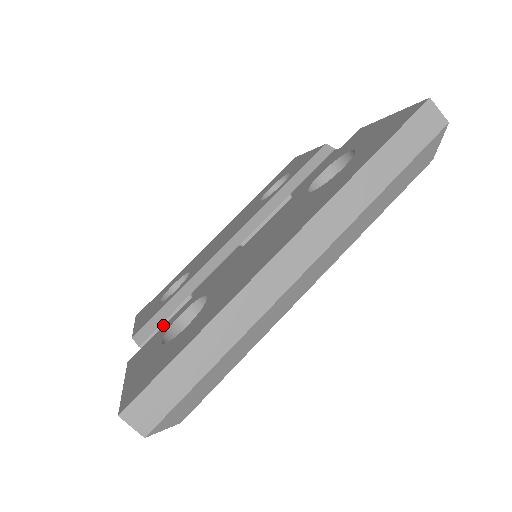
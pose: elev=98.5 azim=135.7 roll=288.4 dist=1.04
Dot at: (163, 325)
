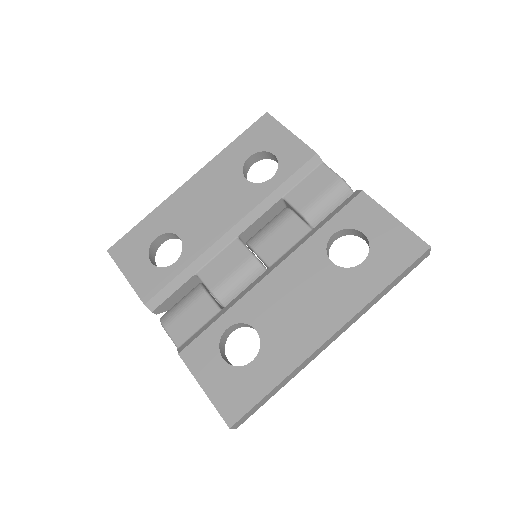
Dot at: (172, 296)
